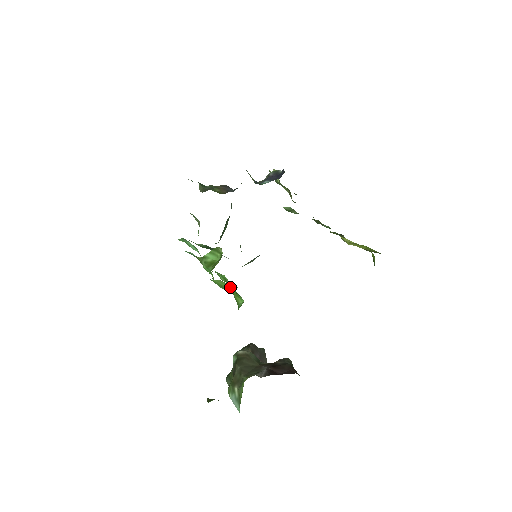
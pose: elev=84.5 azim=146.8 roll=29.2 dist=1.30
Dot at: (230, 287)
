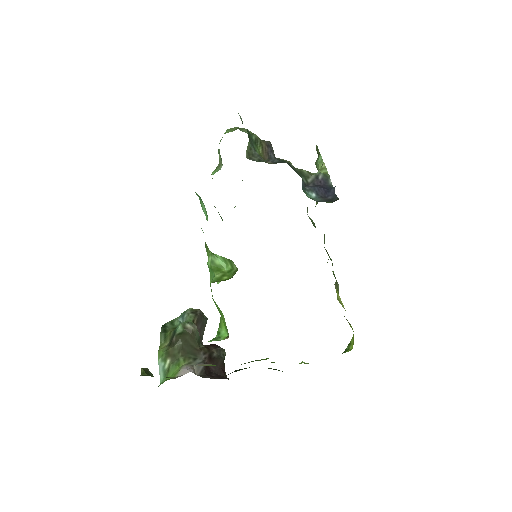
Dot at: (224, 318)
